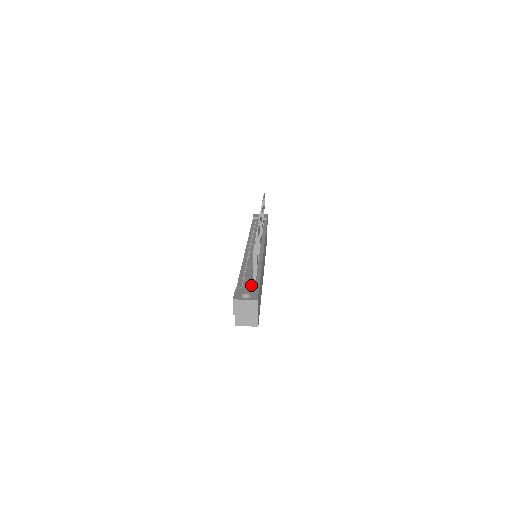
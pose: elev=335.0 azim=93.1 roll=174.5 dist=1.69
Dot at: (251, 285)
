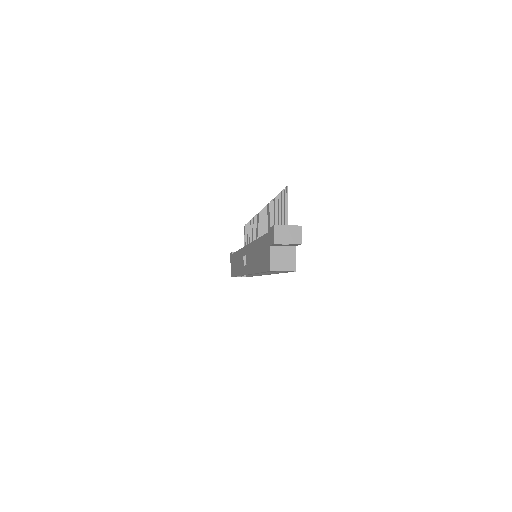
Dot at: occluded
